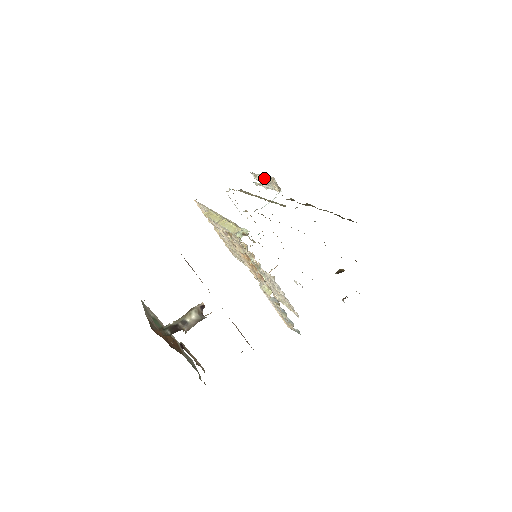
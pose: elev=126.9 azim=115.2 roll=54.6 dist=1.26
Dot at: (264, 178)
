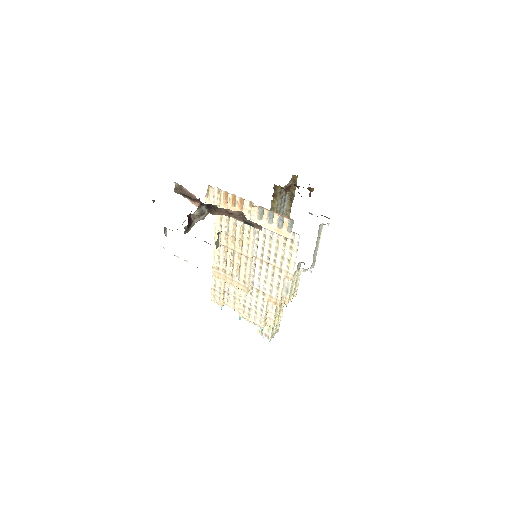
Dot at: occluded
